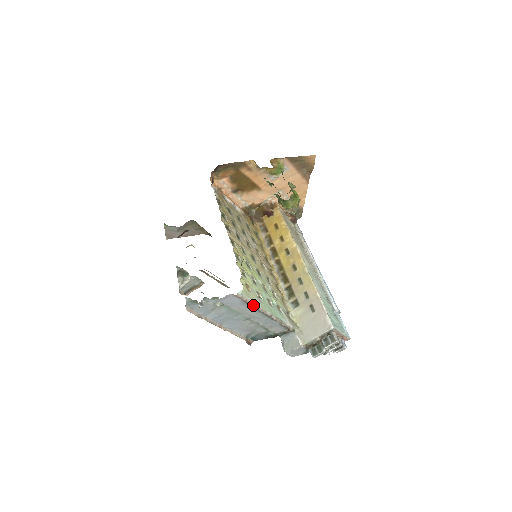
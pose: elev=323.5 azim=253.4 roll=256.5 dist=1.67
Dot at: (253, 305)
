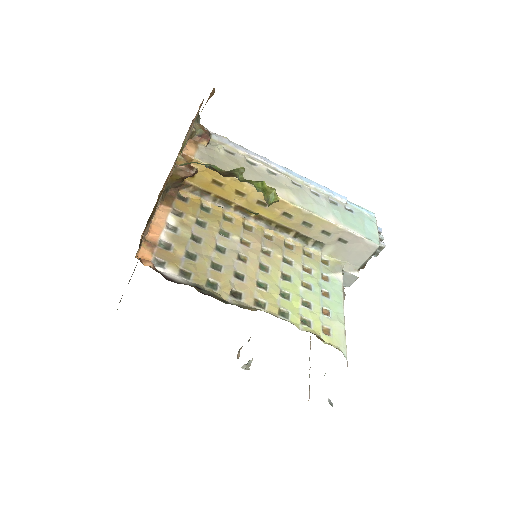
Dot at: (344, 338)
